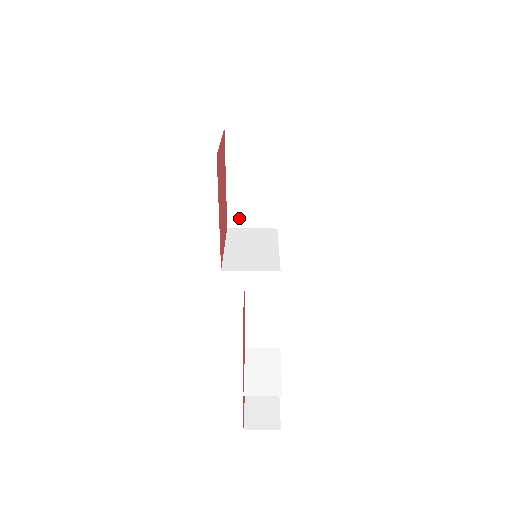
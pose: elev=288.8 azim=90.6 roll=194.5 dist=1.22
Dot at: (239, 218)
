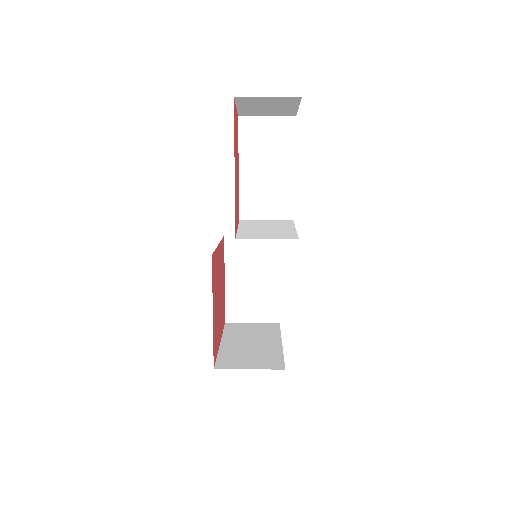
Dot at: (232, 363)
